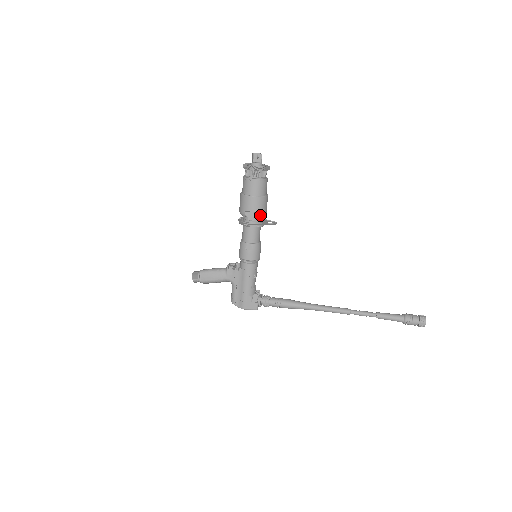
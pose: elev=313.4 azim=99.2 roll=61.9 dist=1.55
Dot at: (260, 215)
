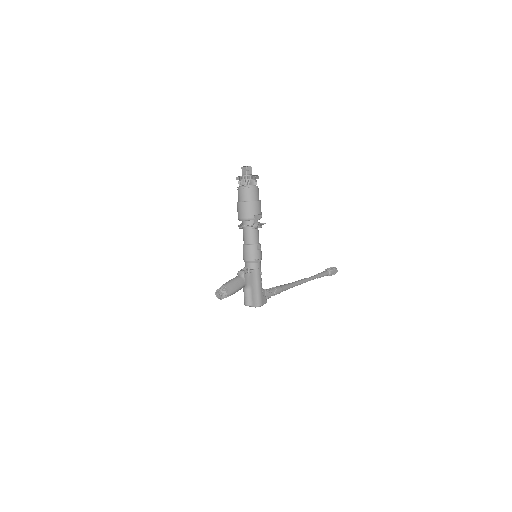
Dot at: (261, 217)
